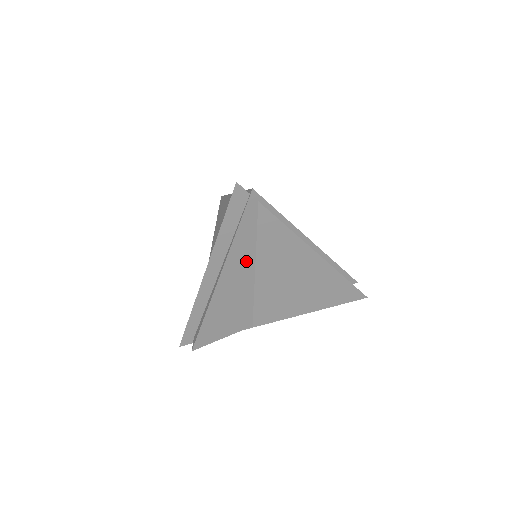
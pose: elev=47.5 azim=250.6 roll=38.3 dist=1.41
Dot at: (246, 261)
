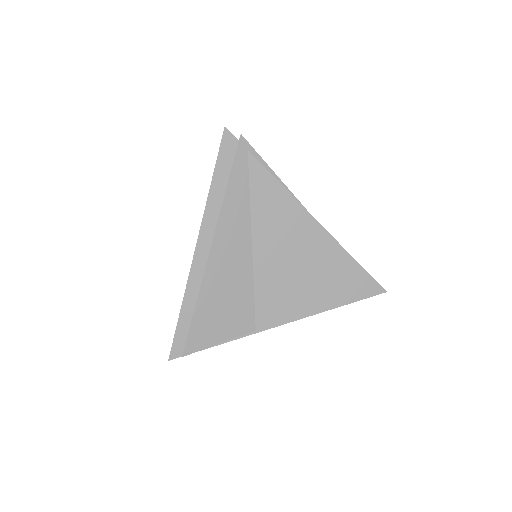
Dot at: (241, 226)
